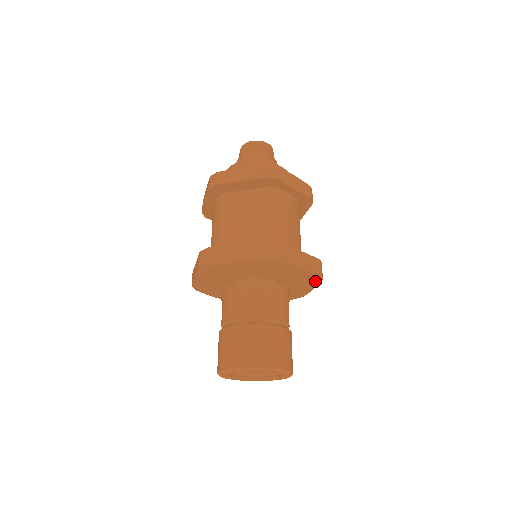
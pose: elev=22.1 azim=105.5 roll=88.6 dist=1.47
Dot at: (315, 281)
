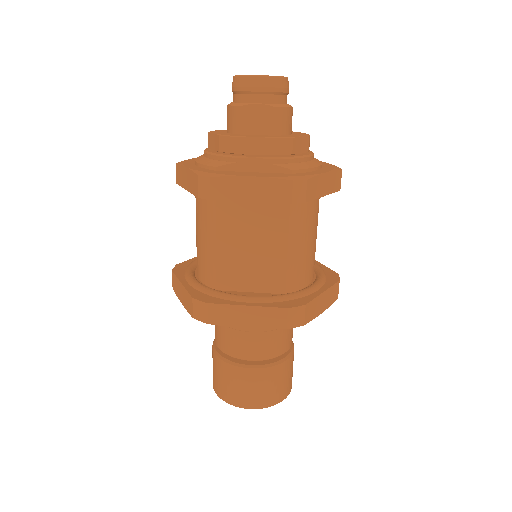
Dot at: occluded
